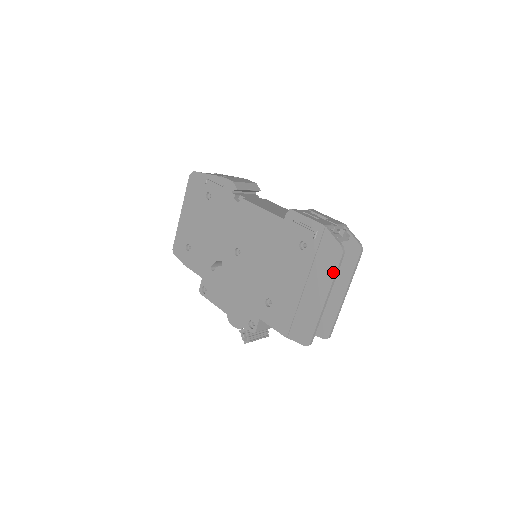
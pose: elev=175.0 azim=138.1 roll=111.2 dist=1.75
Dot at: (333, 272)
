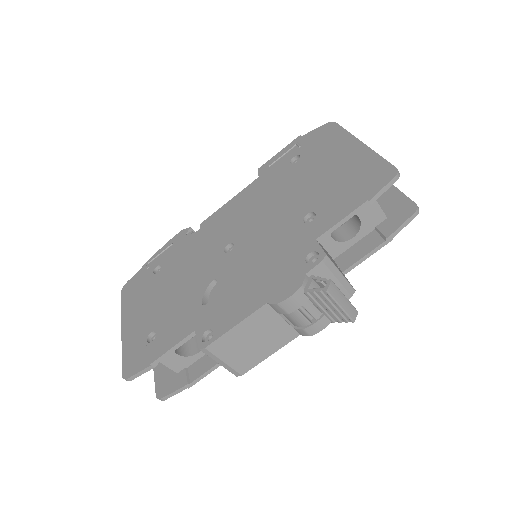
Dot at: (342, 131)
